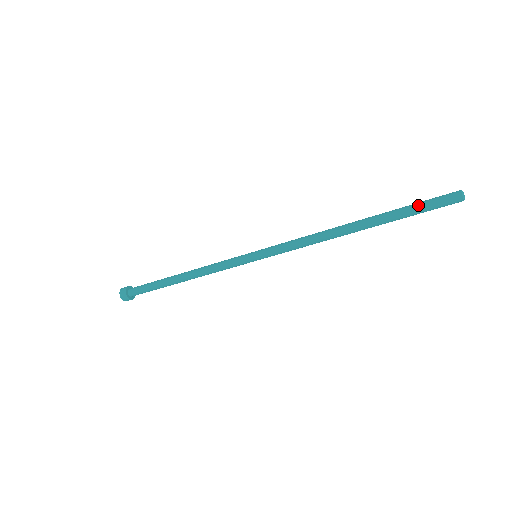
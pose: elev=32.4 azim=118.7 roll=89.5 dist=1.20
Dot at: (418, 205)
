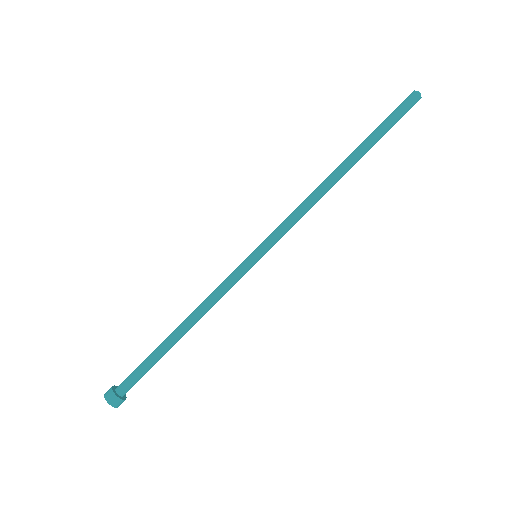
Dot at: (384, 122)
